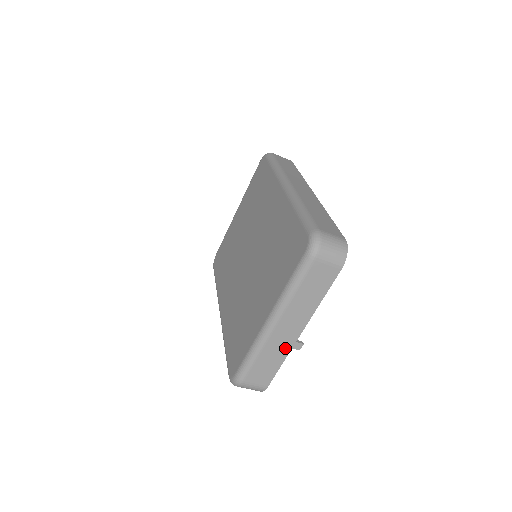
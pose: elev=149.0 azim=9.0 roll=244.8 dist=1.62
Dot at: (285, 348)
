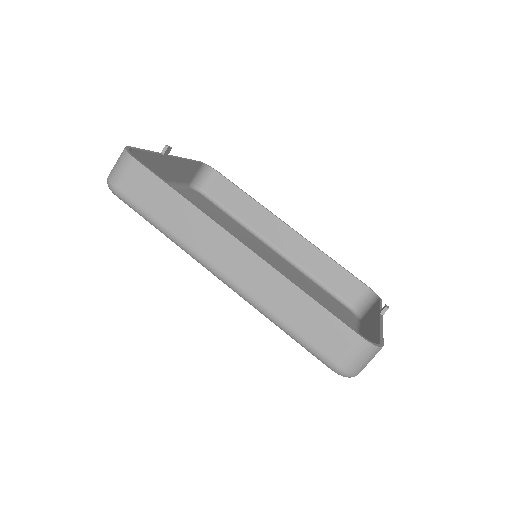
Dot at: occluded
